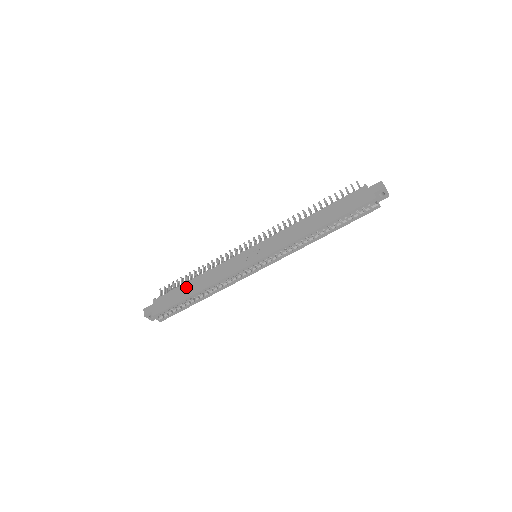
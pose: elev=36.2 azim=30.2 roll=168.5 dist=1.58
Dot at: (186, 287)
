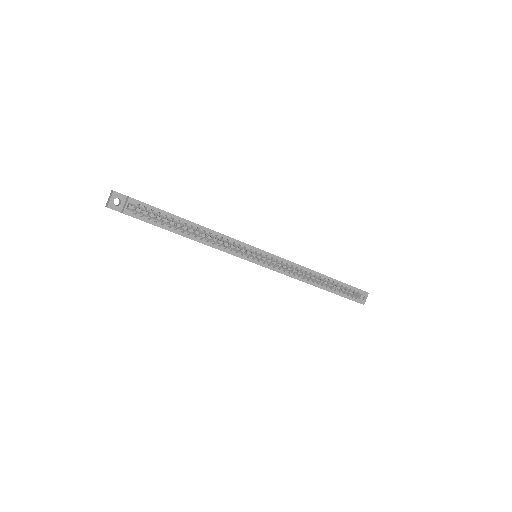
Dot at: occluded
